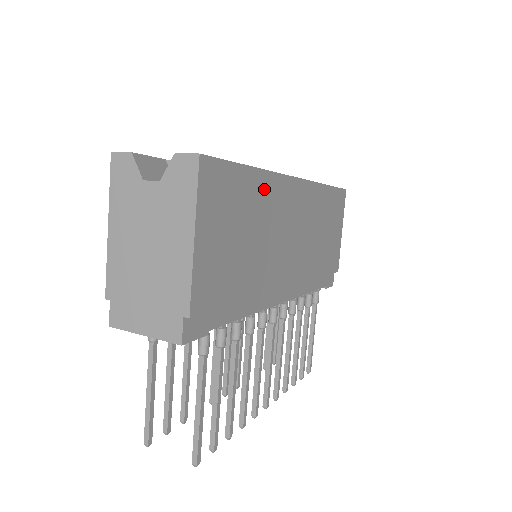
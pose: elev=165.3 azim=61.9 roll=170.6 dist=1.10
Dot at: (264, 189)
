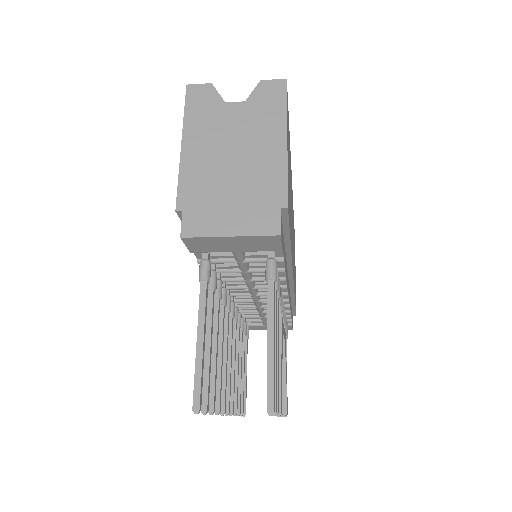
Dot at: (290, 165)
